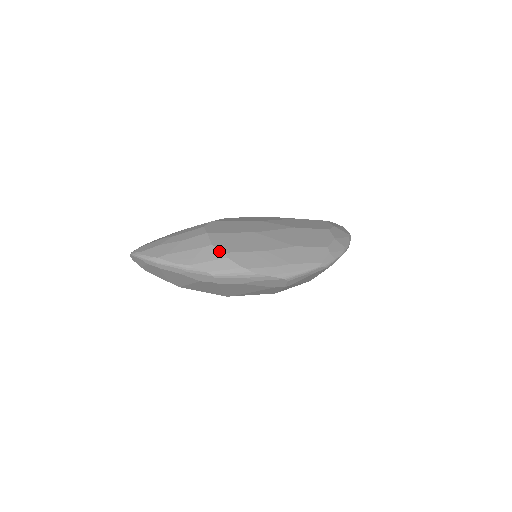
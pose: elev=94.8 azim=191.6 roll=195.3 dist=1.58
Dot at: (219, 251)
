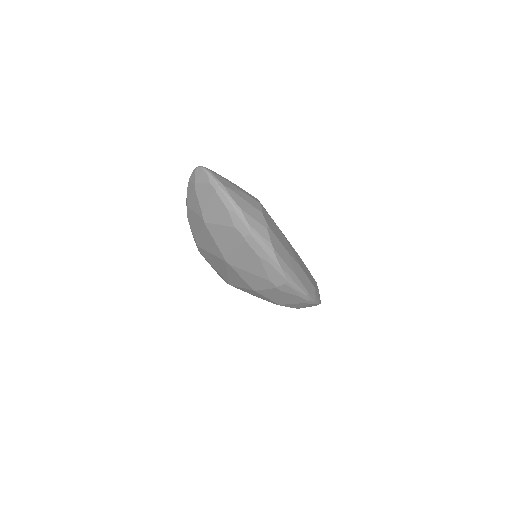
Dot at: (265, 220)
